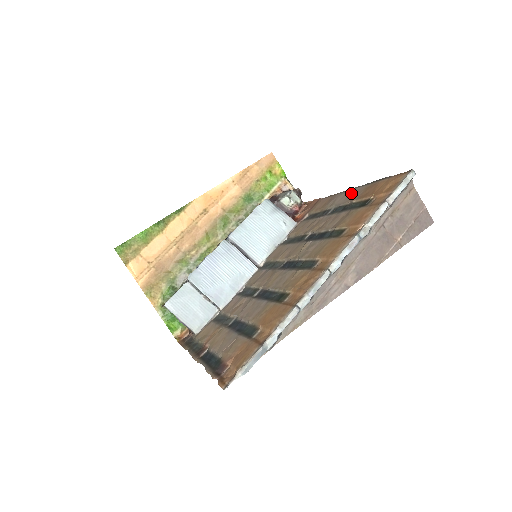
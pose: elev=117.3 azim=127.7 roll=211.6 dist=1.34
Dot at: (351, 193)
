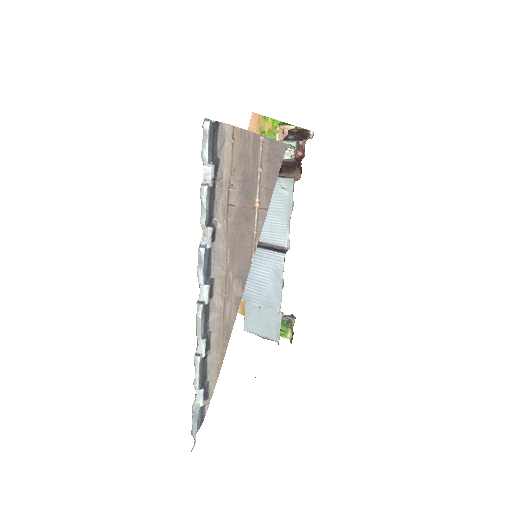
Dot at: occluded
